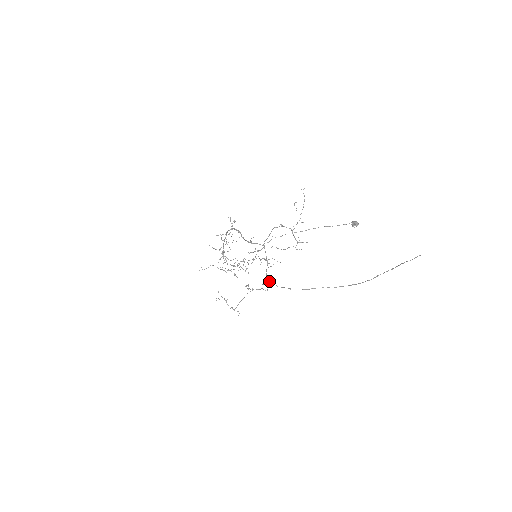
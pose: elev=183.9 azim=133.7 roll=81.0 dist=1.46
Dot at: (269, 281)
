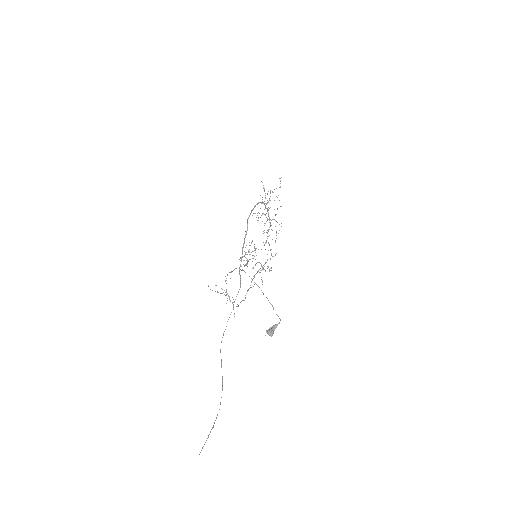
Dot at: occluded
